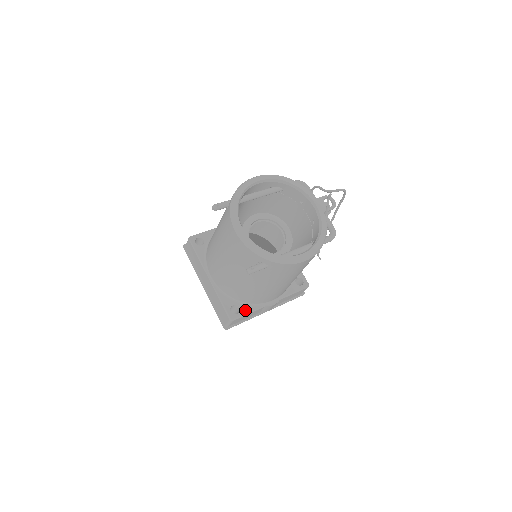
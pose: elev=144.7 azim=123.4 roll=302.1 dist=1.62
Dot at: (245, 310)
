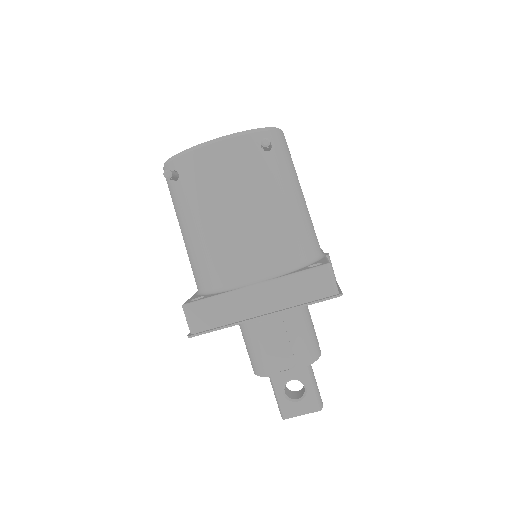
Dot at: (321, 261)
